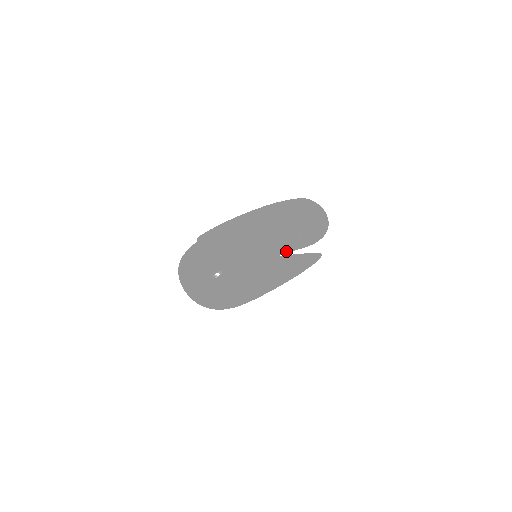
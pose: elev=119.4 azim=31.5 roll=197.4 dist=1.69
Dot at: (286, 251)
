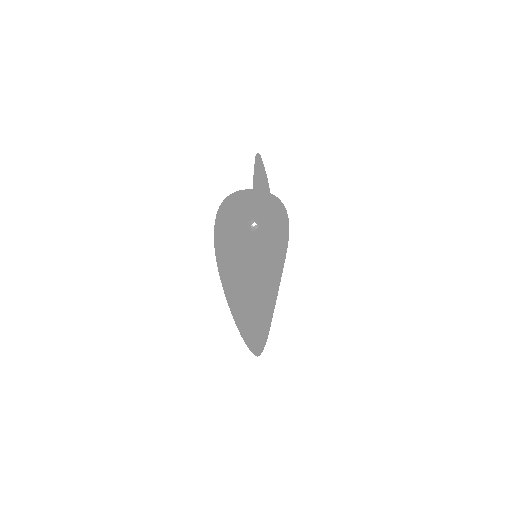
Dot at: occluded
